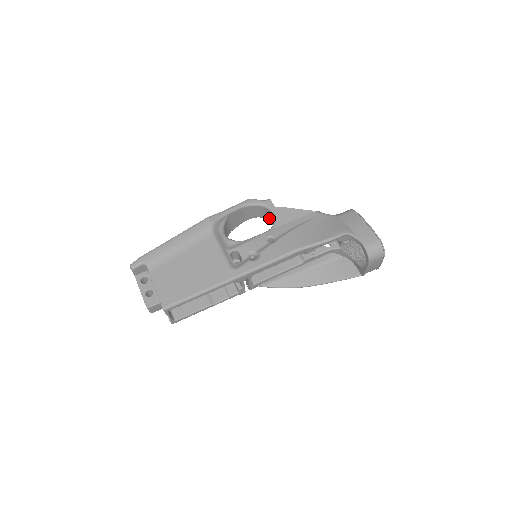
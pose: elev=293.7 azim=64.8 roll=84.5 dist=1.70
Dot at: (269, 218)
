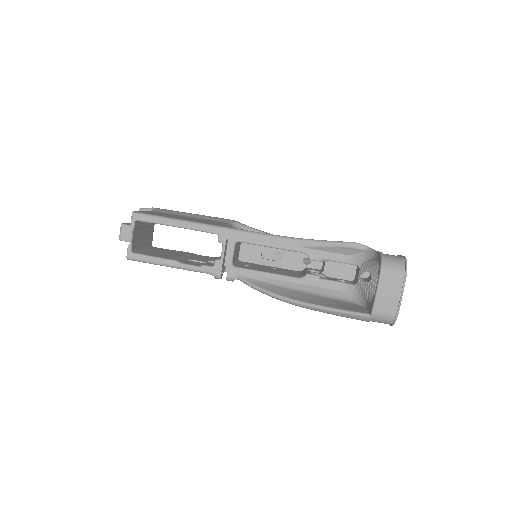
Dot at: occluded
